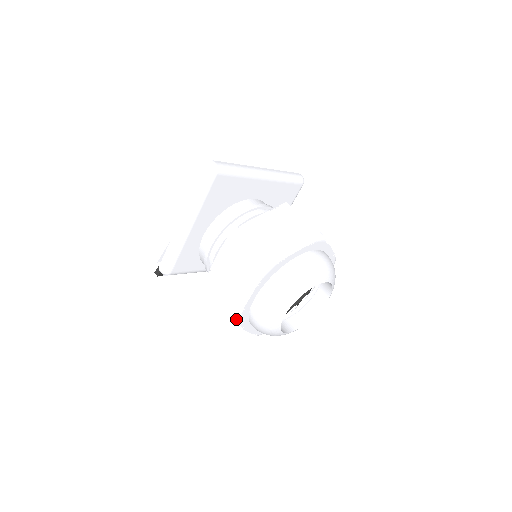
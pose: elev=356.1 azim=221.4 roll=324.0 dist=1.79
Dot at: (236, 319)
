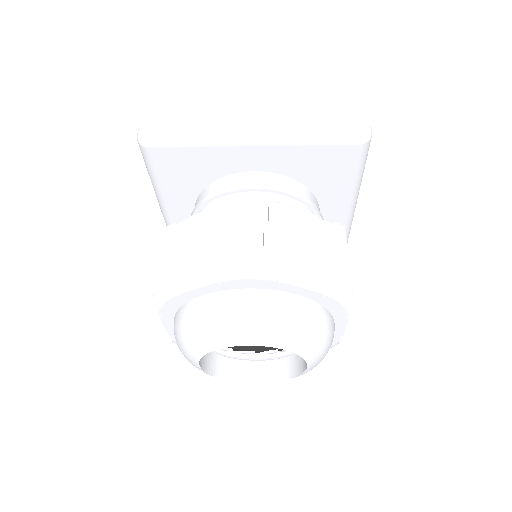
Dot at: (174, 342)
